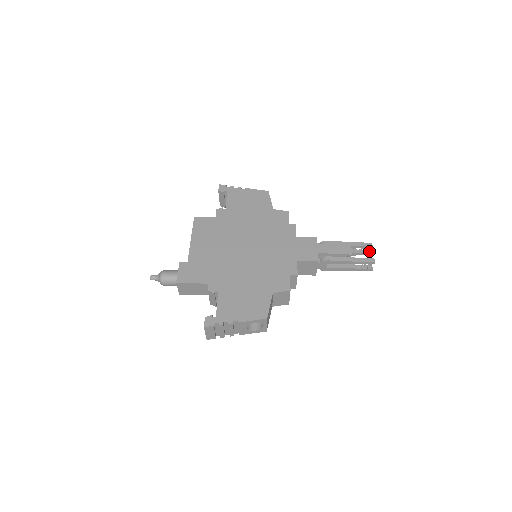
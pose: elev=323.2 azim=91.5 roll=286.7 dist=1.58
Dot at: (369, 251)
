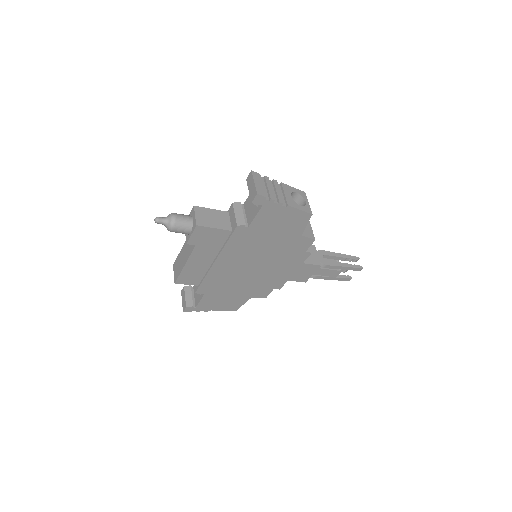
Dot at: (349, 278)
